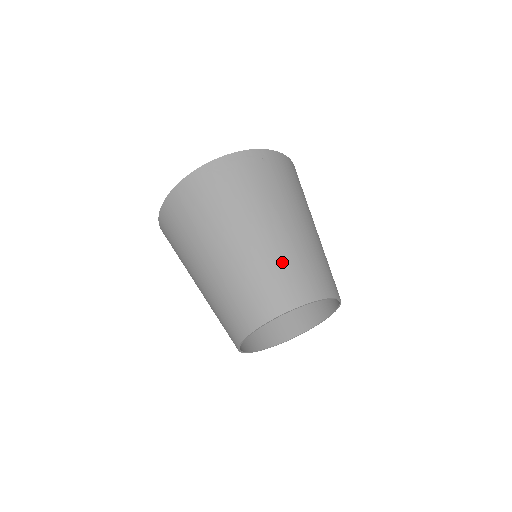
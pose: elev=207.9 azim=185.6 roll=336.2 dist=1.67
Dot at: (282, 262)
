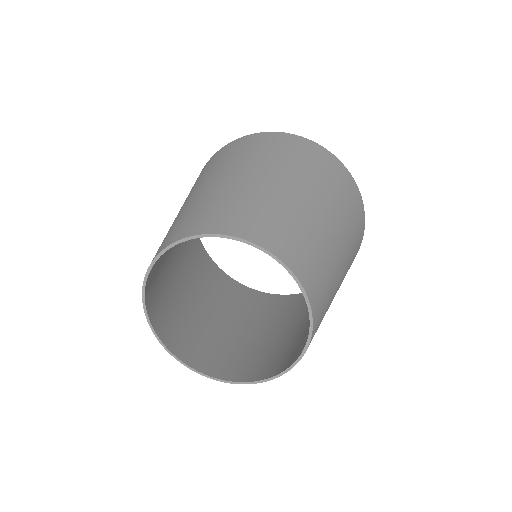
Dot at: (321, 250)
